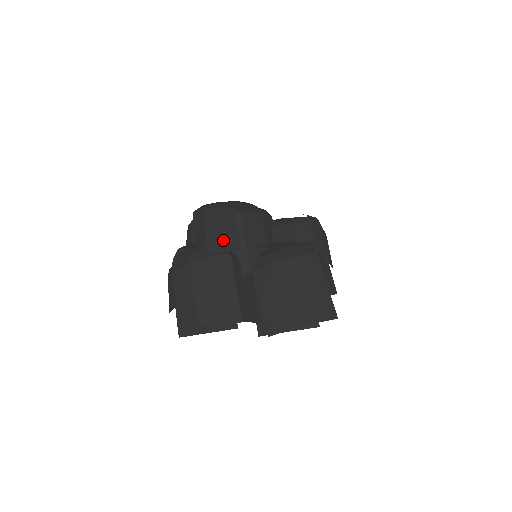
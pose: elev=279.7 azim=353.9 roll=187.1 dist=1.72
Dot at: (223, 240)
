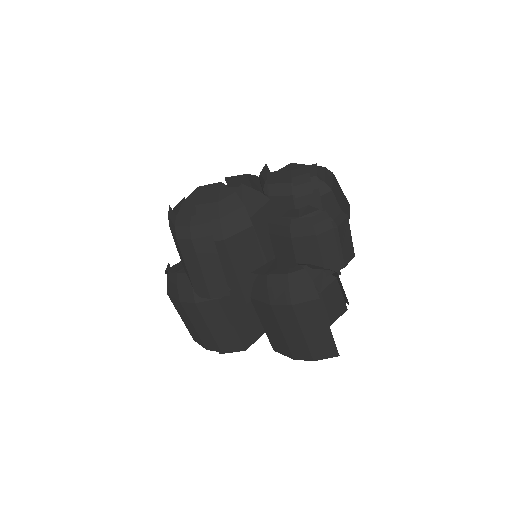
Dot at: (208, 285)
